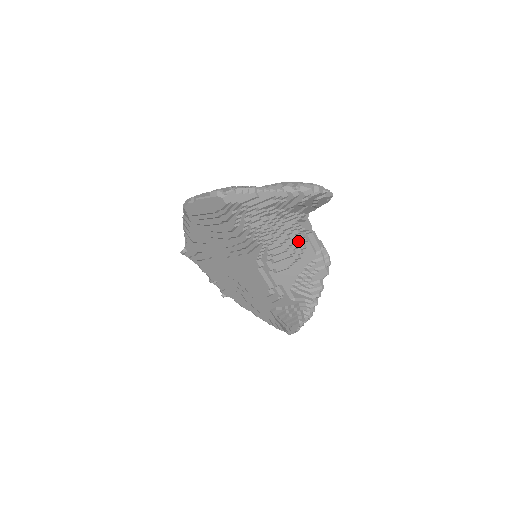
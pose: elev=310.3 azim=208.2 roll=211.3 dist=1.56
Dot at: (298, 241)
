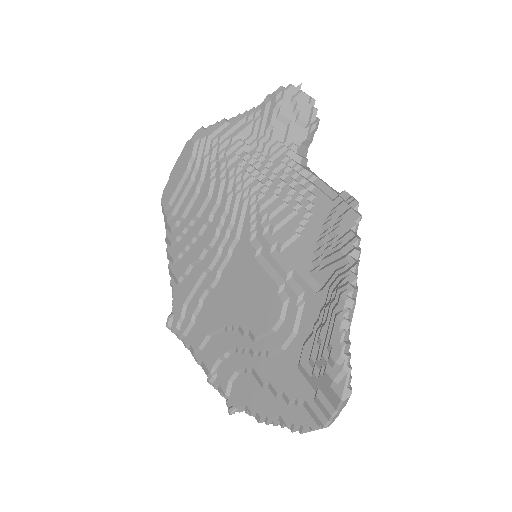
Dot at: (299, 186)
